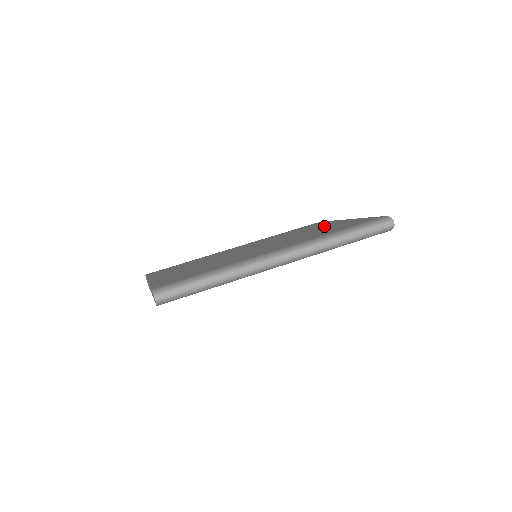
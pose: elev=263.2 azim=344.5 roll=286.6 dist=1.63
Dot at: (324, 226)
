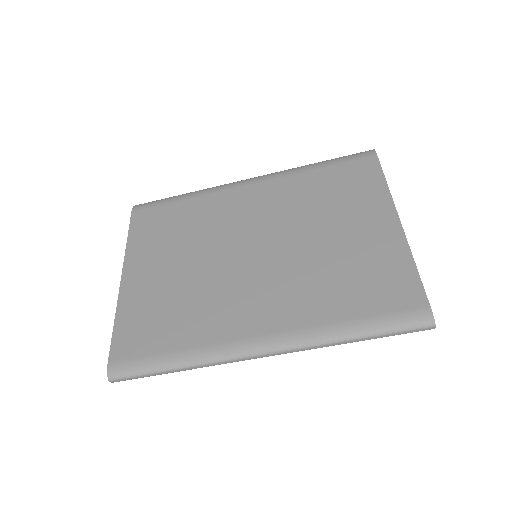
Dot at: (360, 228)
